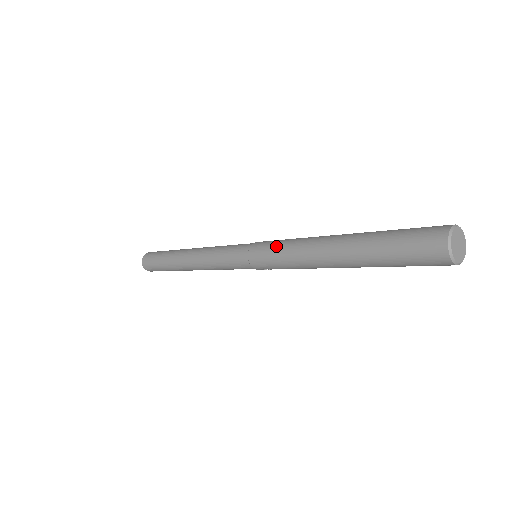
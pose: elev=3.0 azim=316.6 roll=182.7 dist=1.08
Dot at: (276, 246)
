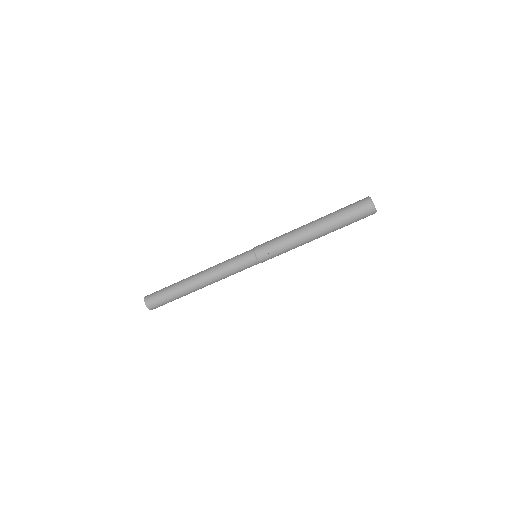
Dot at: occluded
